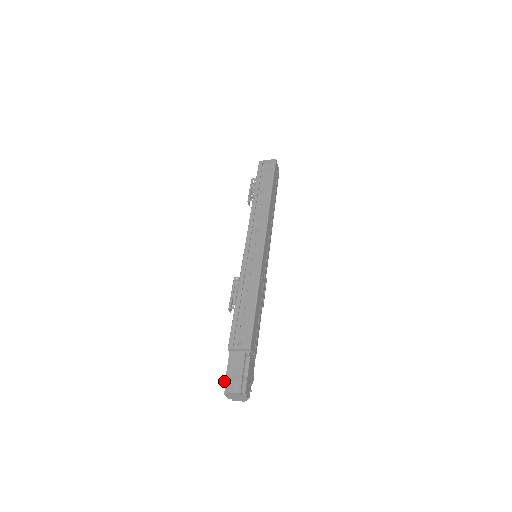
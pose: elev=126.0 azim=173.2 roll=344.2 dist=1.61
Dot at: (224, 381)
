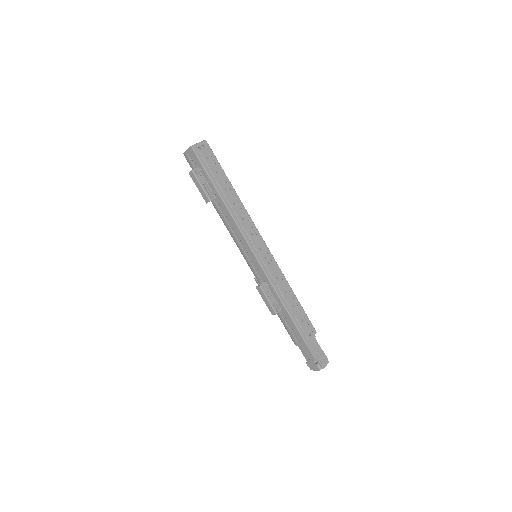
Dot at: (317, 364)
